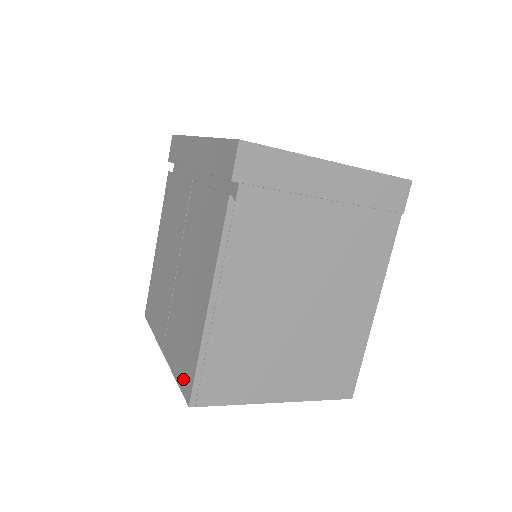
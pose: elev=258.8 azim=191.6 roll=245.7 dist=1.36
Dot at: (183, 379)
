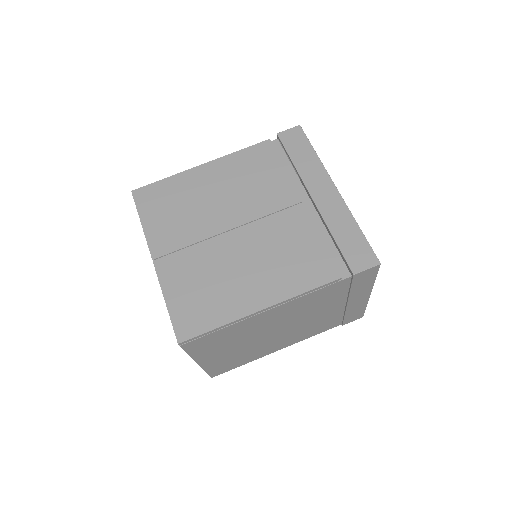
Dot at: (182, 317)
